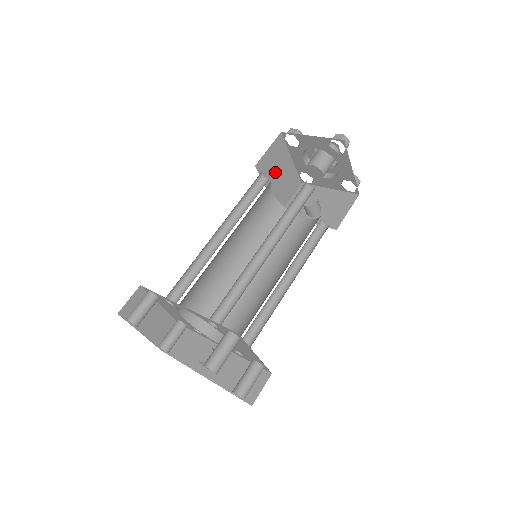
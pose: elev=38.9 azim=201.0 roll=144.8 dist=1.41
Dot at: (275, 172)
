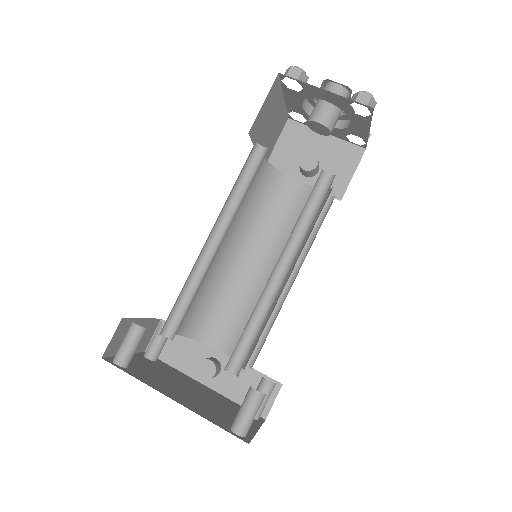
Dot at: (266, 125)
